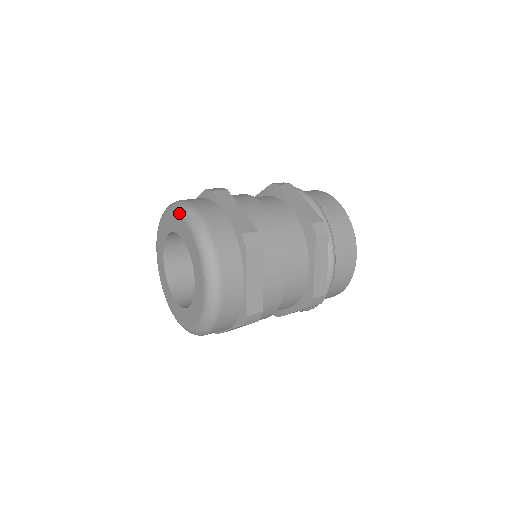
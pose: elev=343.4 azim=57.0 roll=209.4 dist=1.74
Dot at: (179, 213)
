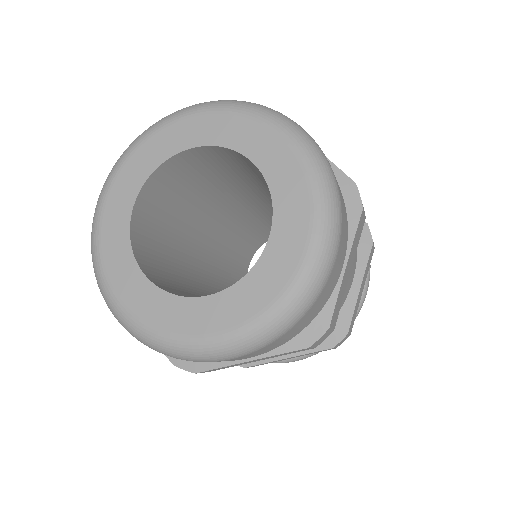
Dot at: (145, 135)
